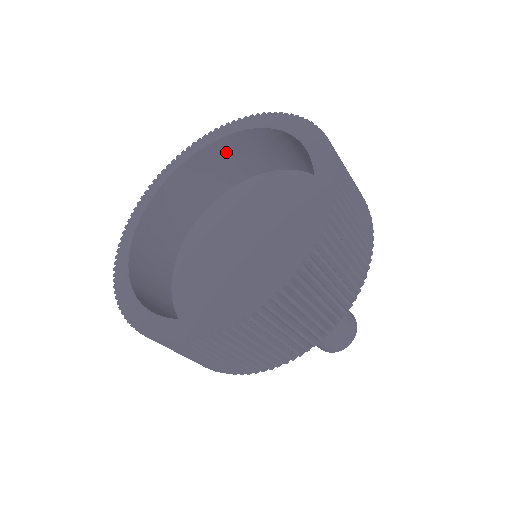
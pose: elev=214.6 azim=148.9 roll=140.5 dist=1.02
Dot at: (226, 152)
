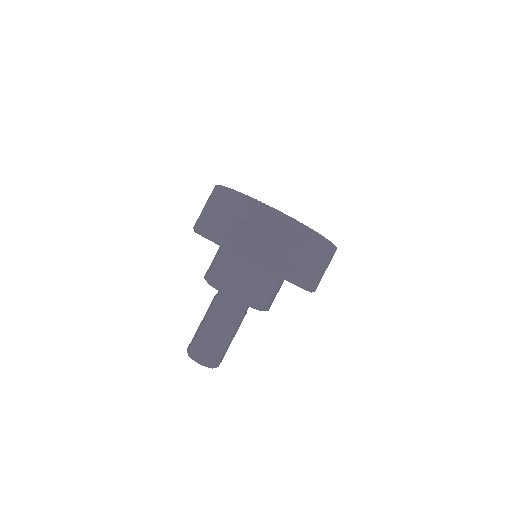
Dot at: occluded
